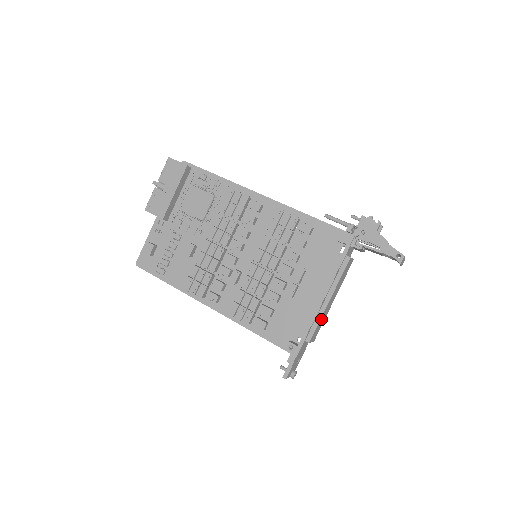
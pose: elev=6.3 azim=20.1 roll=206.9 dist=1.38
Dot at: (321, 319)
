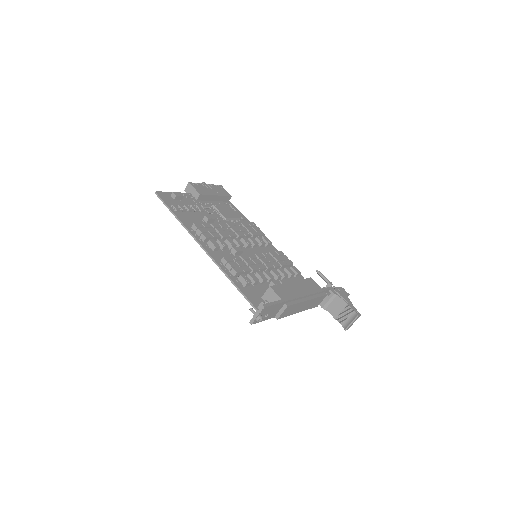
Dot at: (297, 305)
